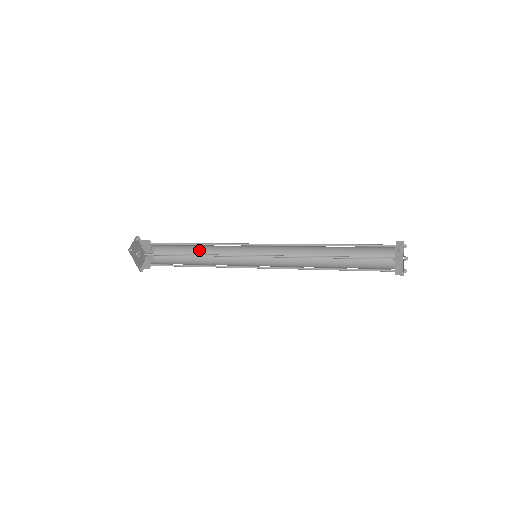
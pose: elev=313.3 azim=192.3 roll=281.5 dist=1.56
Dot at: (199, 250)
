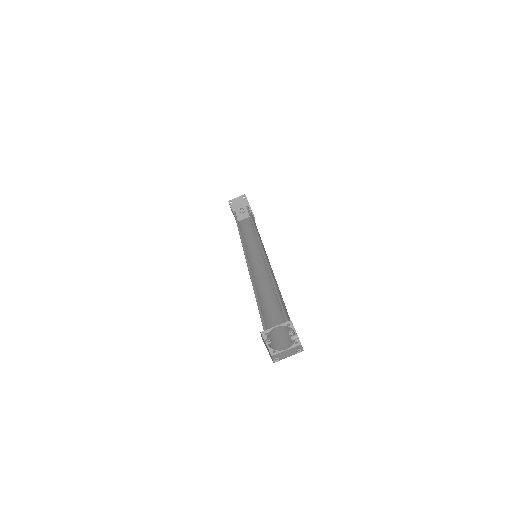
Dot at: (257, 229)
